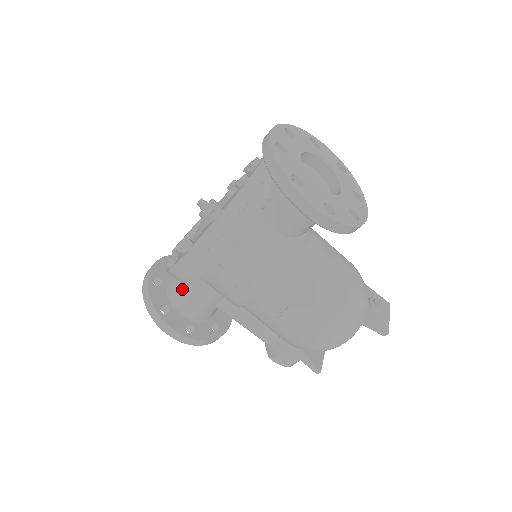
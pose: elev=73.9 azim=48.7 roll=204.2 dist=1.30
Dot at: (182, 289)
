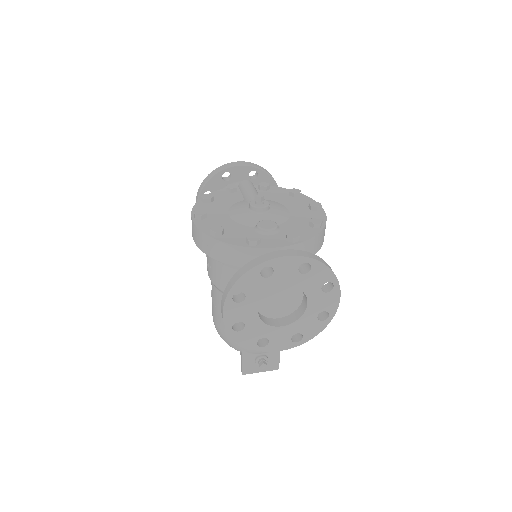
Dot at: occluded
